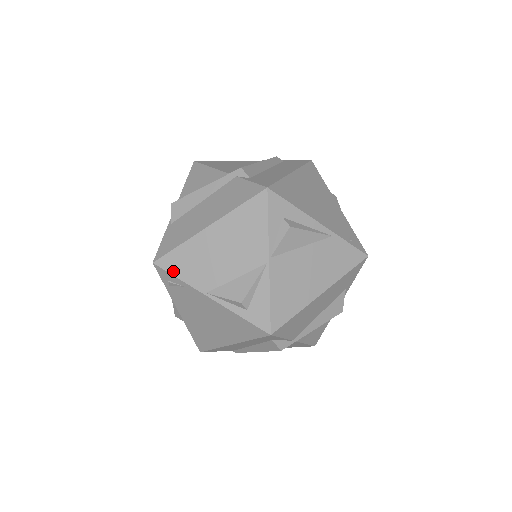
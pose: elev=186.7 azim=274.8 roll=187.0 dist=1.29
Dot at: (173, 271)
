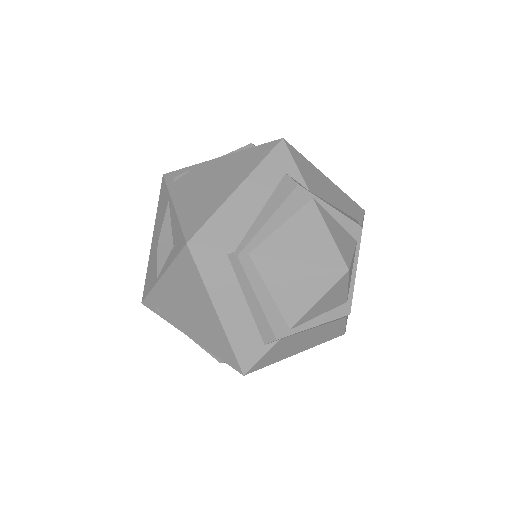
Dot at: (183, 169)
